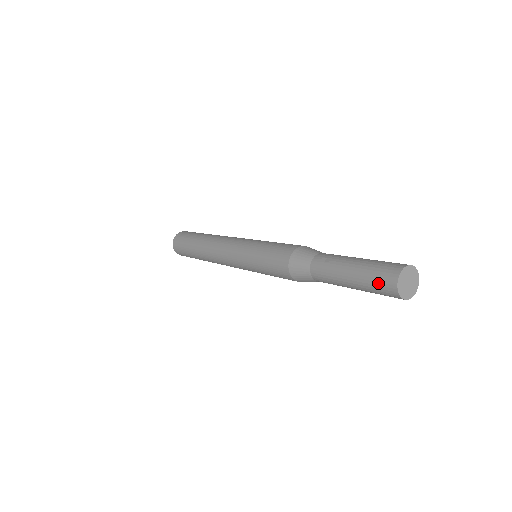
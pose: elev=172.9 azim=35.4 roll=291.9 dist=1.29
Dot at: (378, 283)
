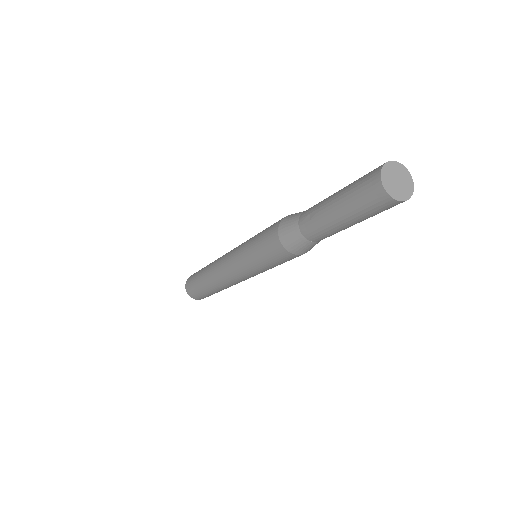
Dot at: (369, 204)
